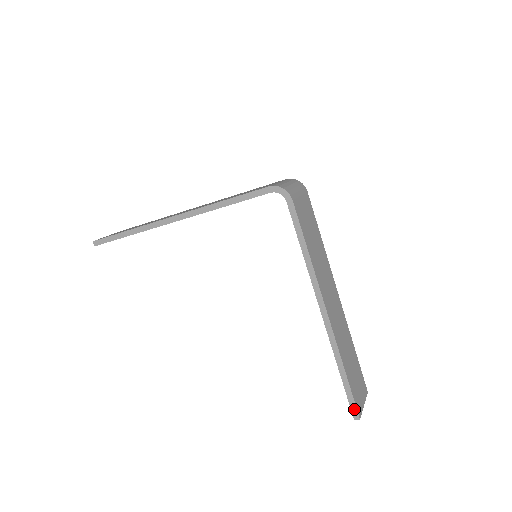
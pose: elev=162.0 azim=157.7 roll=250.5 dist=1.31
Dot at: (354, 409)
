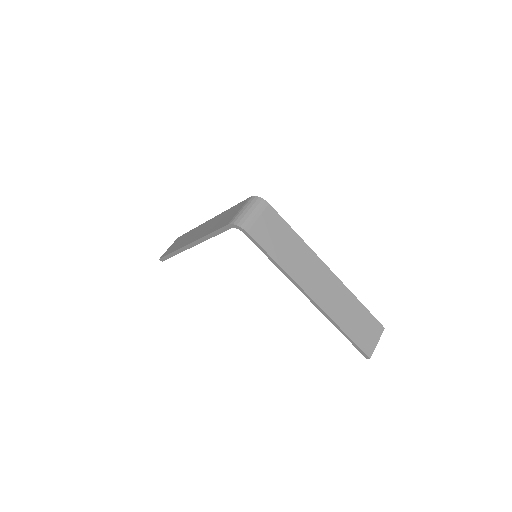
Dot at: (363, 353)
